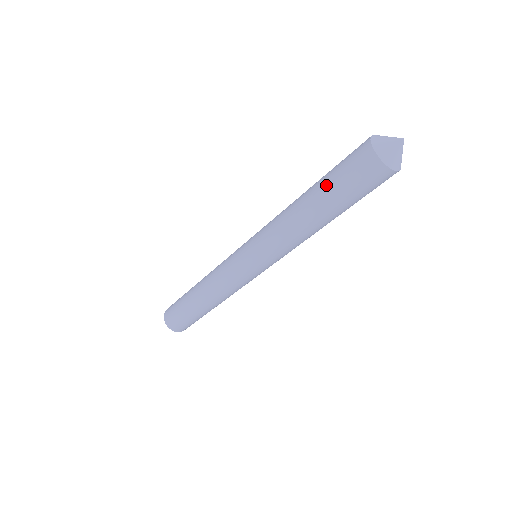
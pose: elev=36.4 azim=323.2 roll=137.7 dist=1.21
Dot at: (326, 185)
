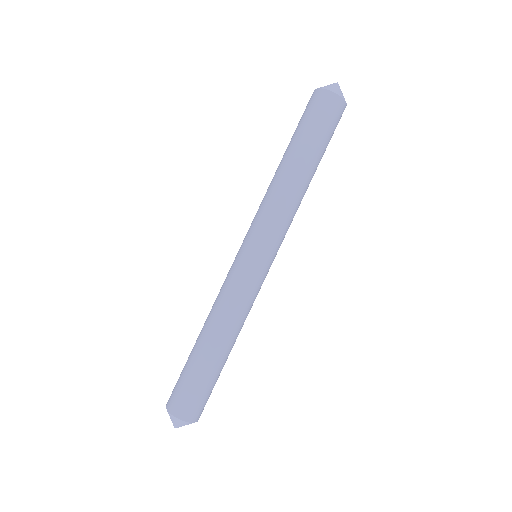
Dot at: occluded
